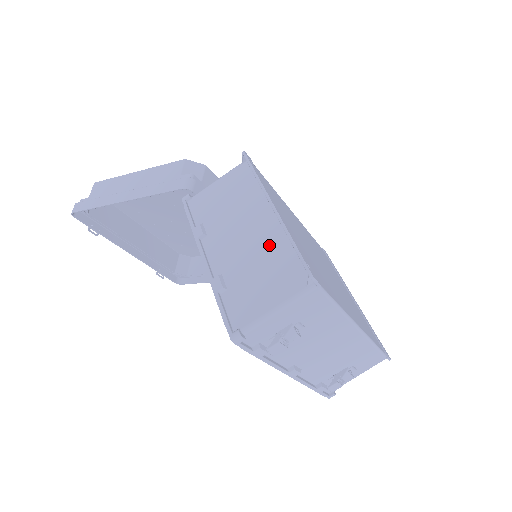
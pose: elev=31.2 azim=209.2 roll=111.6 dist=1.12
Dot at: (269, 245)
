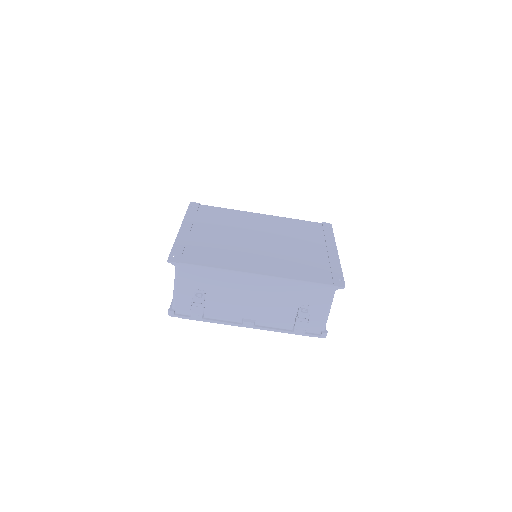
Dot at: occluded
